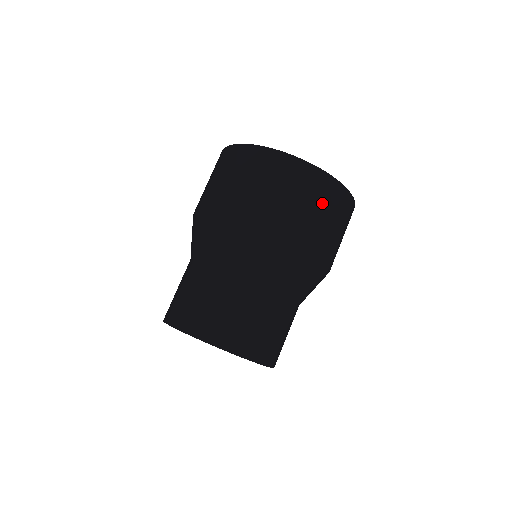
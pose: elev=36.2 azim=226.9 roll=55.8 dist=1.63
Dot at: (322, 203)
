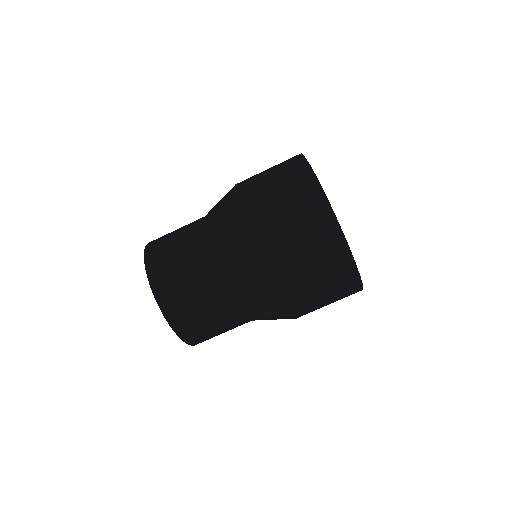
Dot at: (316, 251)
